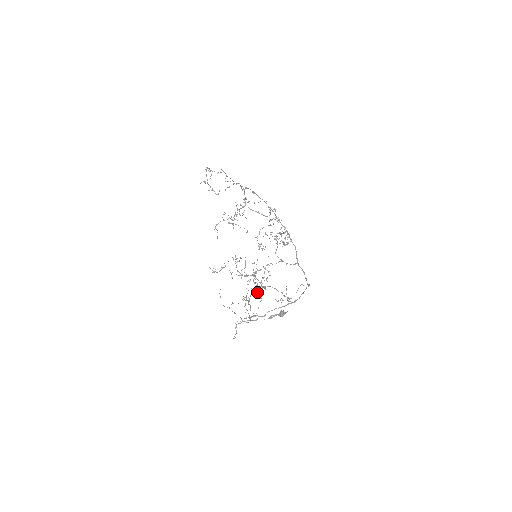
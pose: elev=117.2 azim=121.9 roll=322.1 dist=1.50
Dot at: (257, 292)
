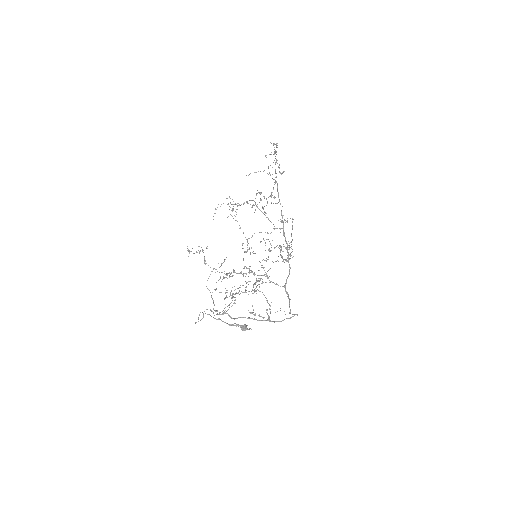
Dot at: occluded
